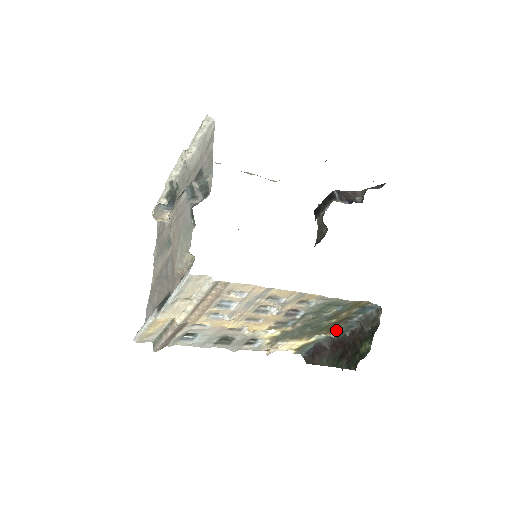
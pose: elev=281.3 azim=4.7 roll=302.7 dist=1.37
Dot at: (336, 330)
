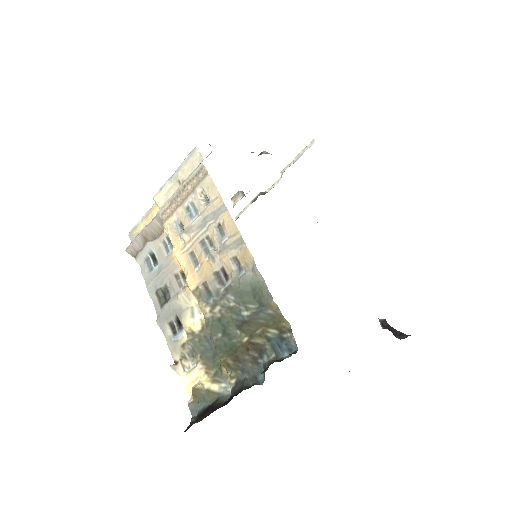
Dot at: (240, 373)
